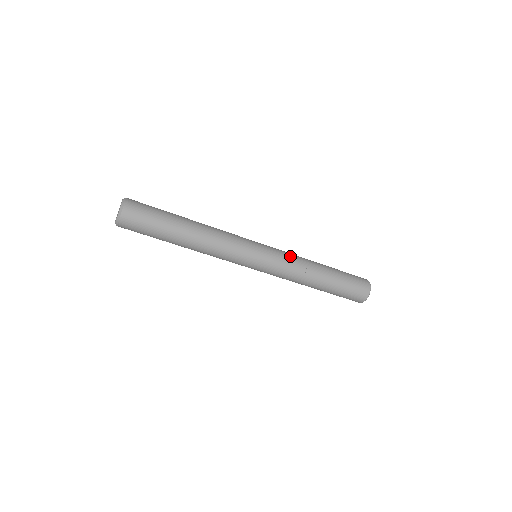
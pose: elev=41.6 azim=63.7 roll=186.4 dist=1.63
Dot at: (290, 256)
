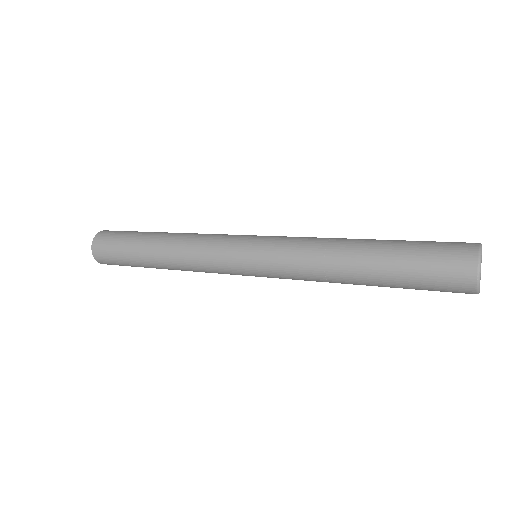
Dot at: (294, 249)
